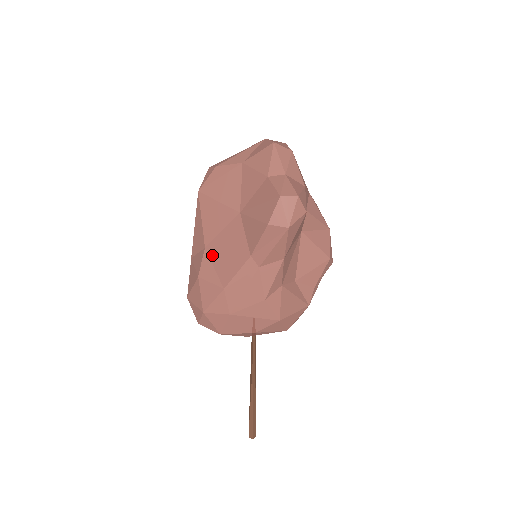
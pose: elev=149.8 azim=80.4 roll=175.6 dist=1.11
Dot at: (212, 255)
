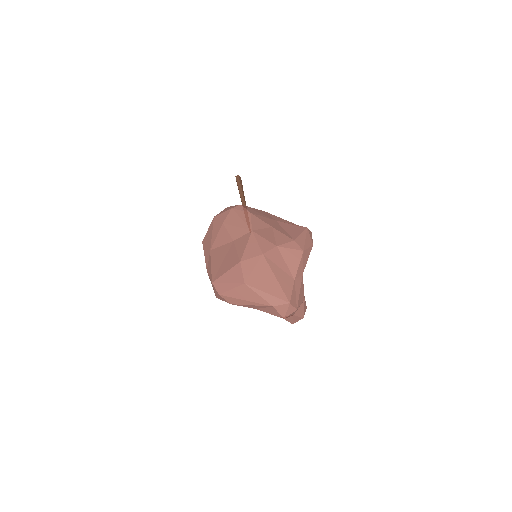
Dot at: occluded
